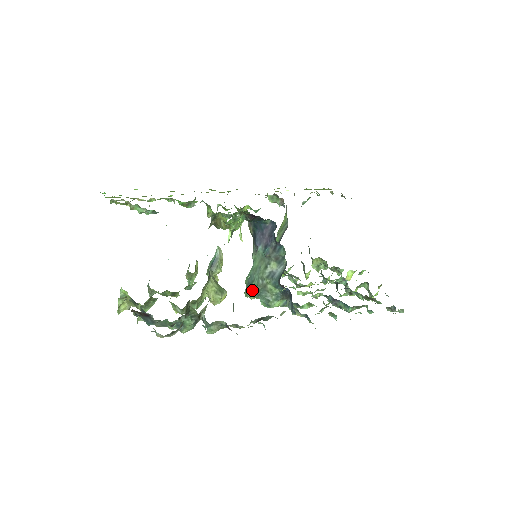
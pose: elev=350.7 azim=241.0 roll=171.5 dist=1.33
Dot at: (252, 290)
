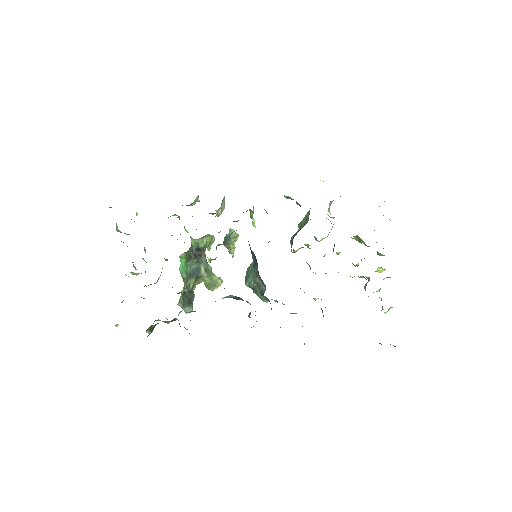
Dot at: (246, 285)
